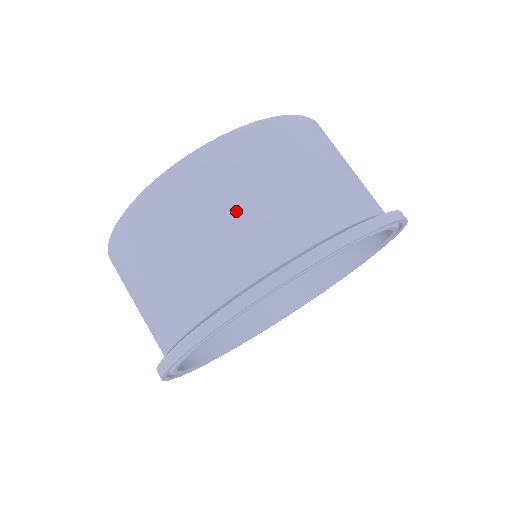
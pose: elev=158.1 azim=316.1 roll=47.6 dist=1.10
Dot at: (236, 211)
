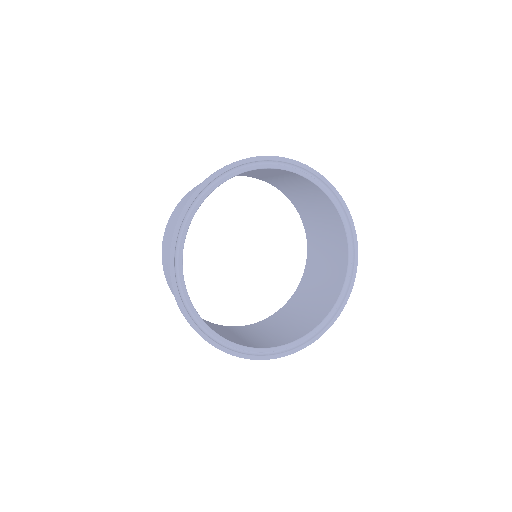
Dot at: occluded
